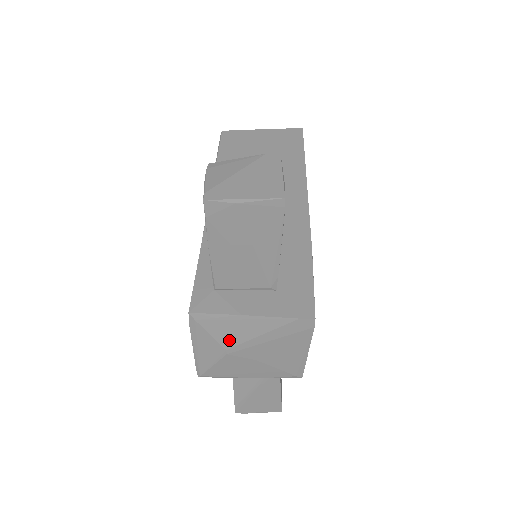
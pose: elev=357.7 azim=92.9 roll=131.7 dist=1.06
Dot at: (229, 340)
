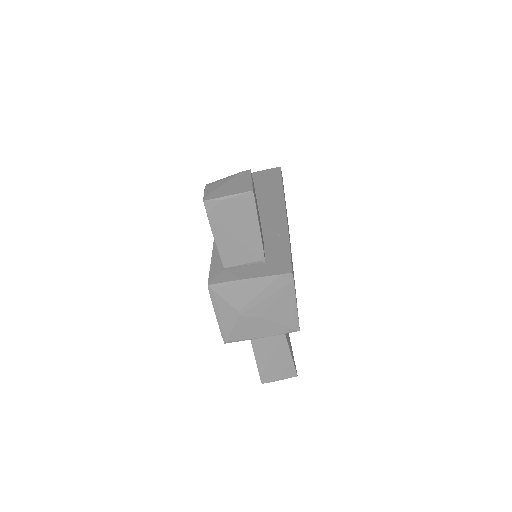
Dot at: (239, 302)
